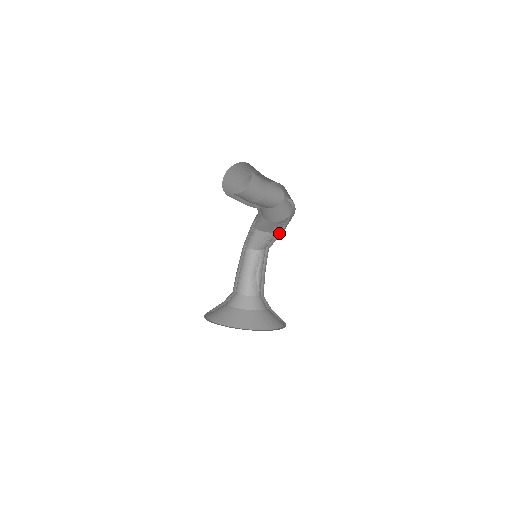
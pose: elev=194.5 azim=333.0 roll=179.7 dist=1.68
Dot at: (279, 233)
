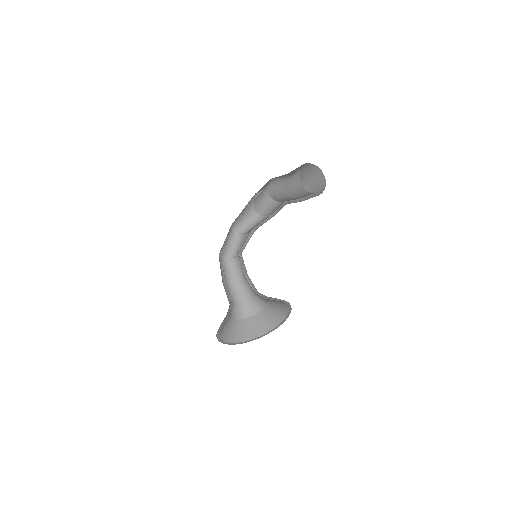
Dot at: occluded
